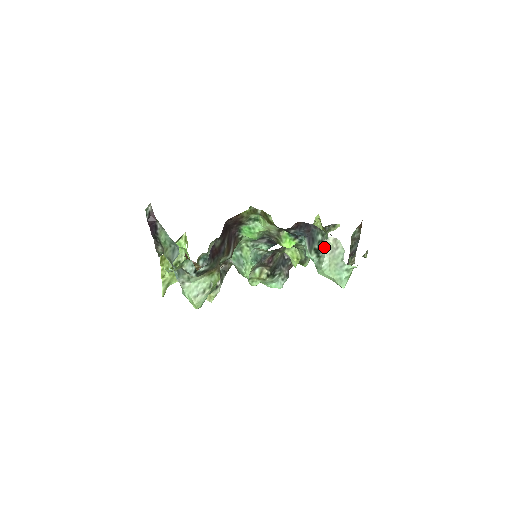
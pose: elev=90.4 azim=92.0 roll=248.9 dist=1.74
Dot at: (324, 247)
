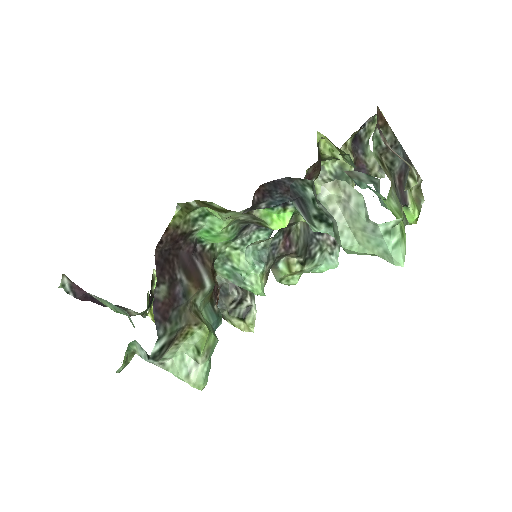
Dot at: (324, 208)
